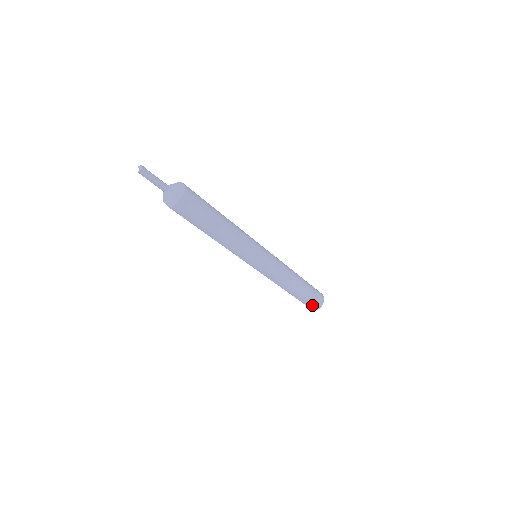
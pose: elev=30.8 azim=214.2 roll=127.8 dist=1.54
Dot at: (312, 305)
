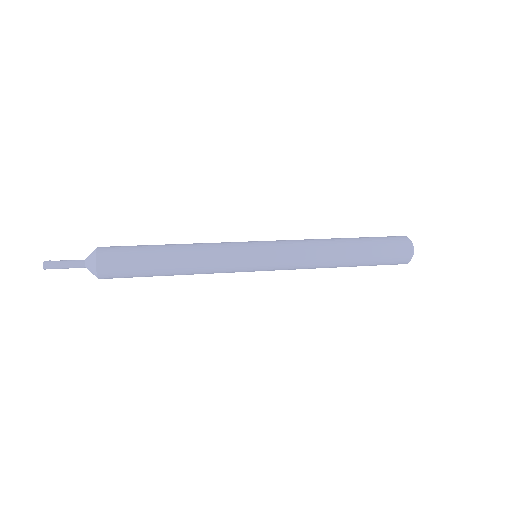
Dot at: (394, 261)
